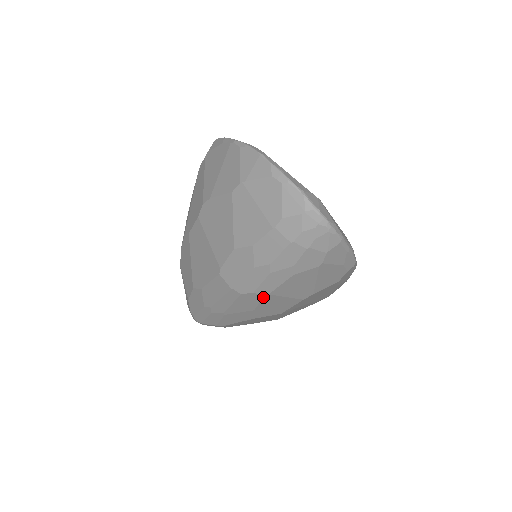
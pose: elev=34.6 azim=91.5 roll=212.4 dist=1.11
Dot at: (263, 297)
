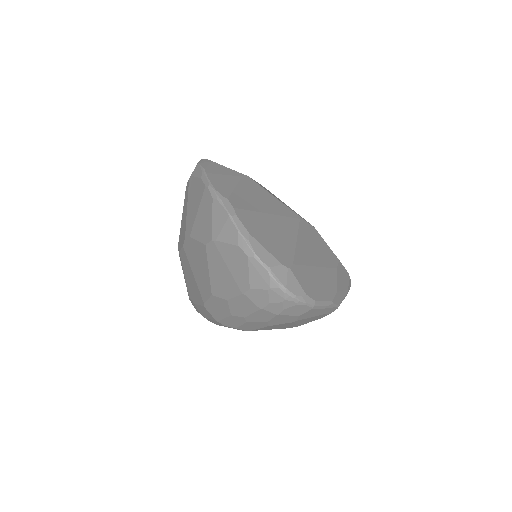
Dot at: occluded
